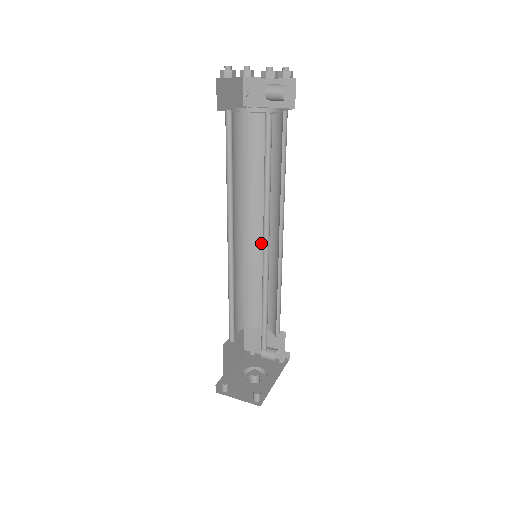
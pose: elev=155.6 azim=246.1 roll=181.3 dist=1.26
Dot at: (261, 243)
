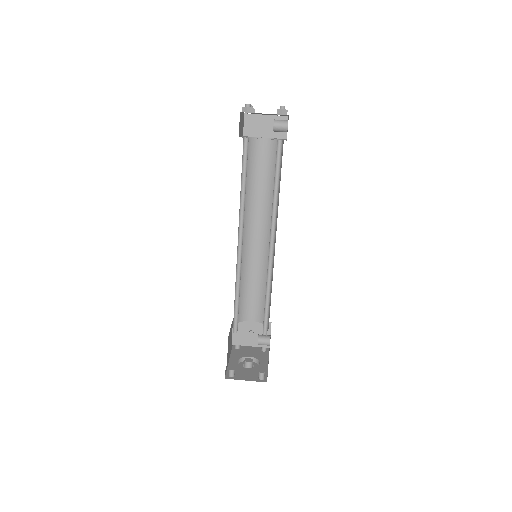
Dot at: (254, 247)
